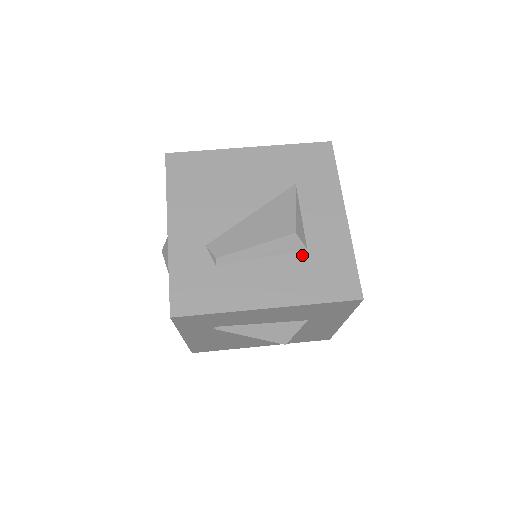
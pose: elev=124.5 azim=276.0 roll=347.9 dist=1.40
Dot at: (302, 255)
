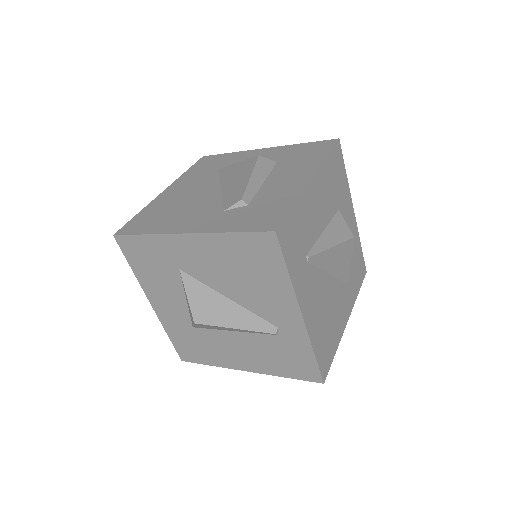
Dot at: (279, 164)
